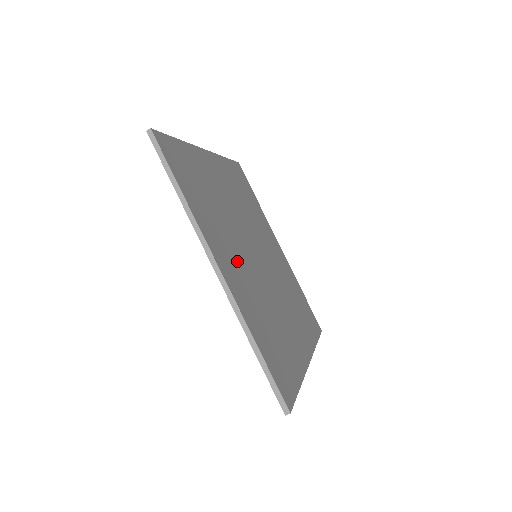
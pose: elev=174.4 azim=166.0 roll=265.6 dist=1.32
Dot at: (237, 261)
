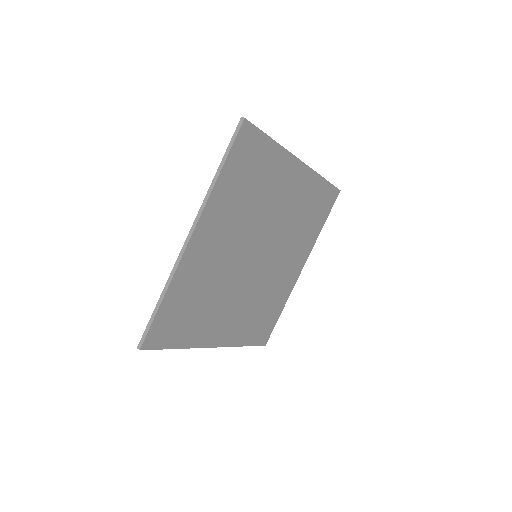
Dot at: (222, 245)
